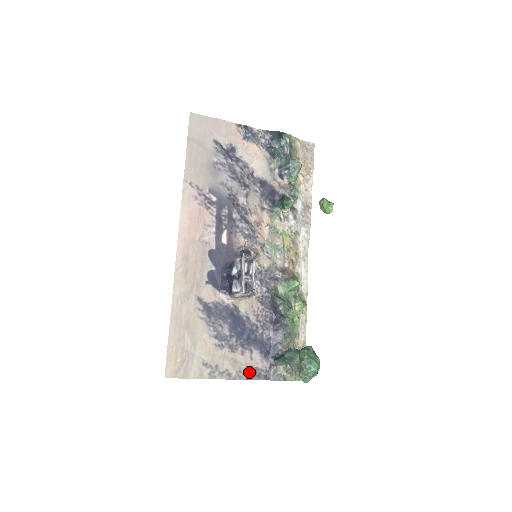
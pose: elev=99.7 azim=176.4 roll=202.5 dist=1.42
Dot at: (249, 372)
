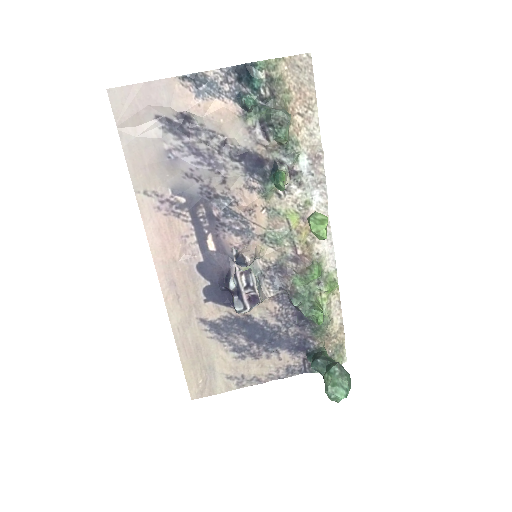
Dot at: (280, 372)
